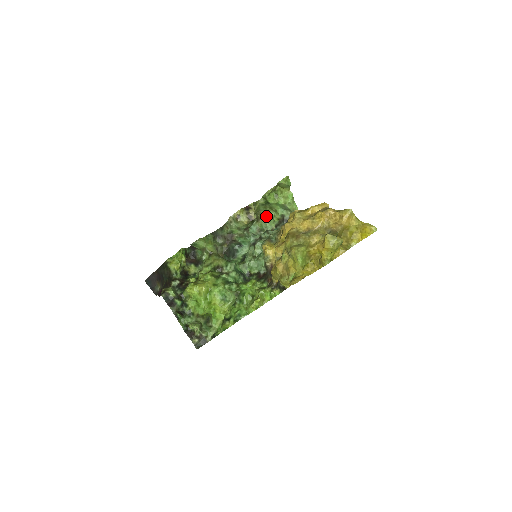
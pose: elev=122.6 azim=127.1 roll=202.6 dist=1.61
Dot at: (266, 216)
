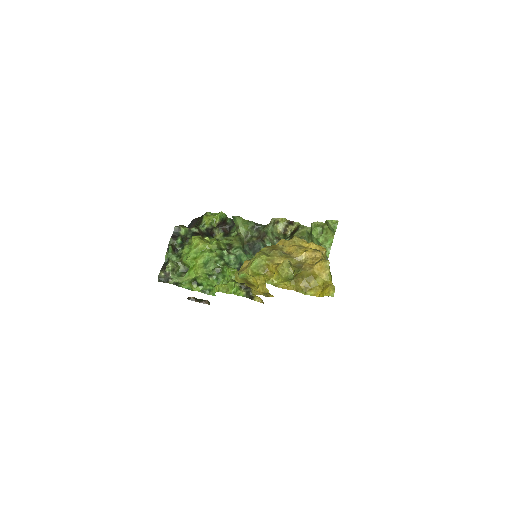
Dot at: occluded
